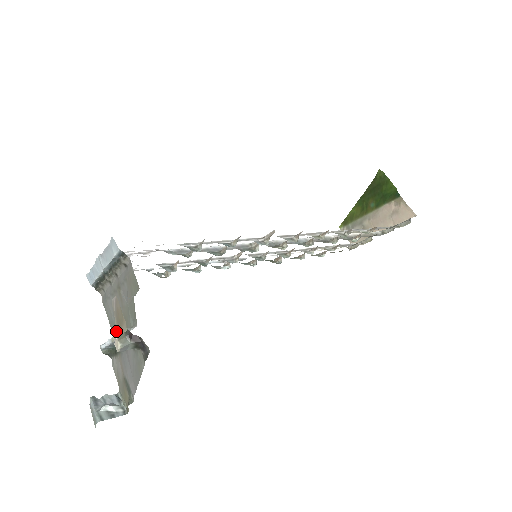
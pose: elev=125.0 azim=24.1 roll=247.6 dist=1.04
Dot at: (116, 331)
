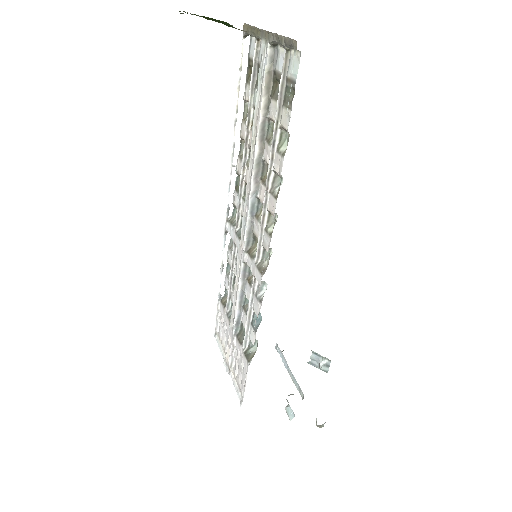
Dot at: occluded
